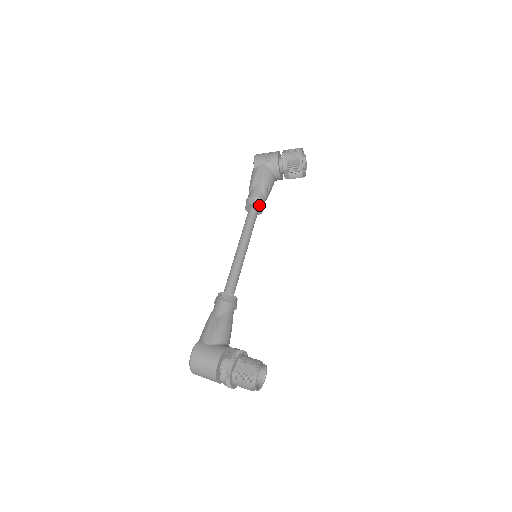
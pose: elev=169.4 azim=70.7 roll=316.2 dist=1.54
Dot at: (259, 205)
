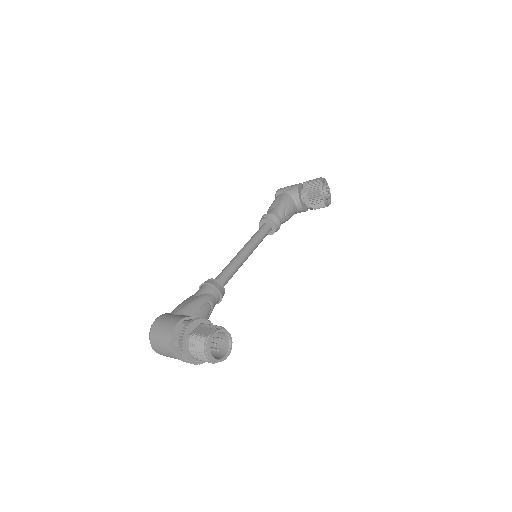
Dot at: (272, 220)
